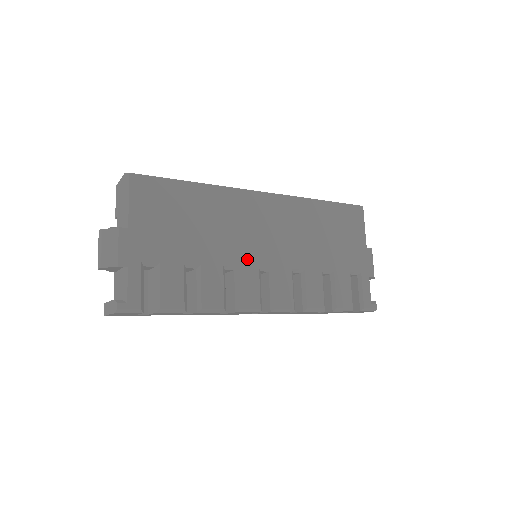
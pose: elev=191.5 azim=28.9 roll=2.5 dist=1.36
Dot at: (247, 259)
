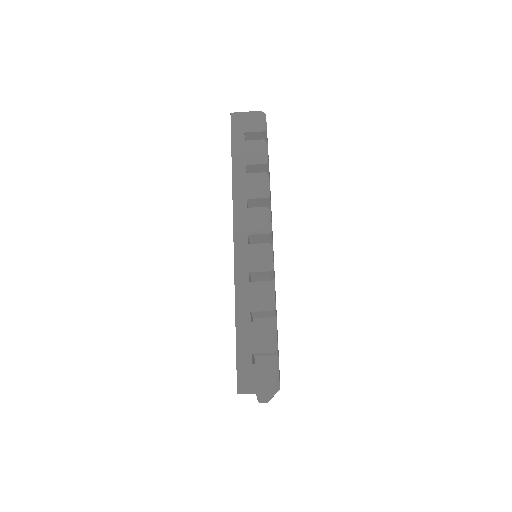
Dot at: occluded
